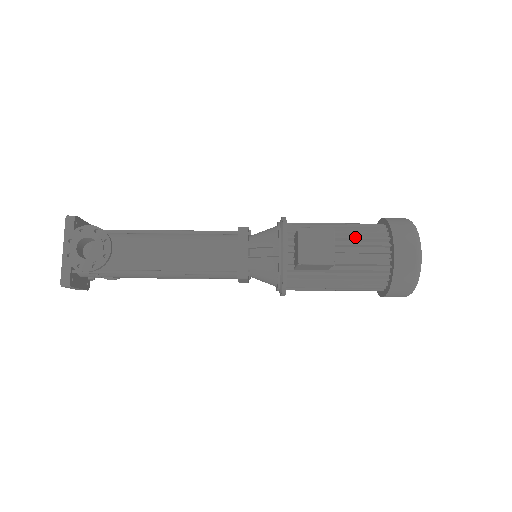
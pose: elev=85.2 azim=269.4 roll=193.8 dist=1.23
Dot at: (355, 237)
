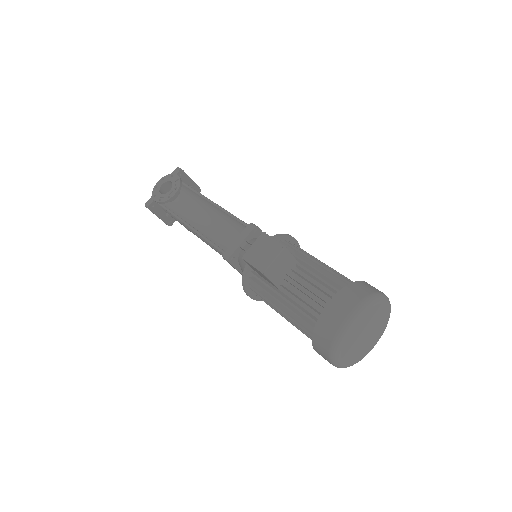
Dot at: (315, 275)
